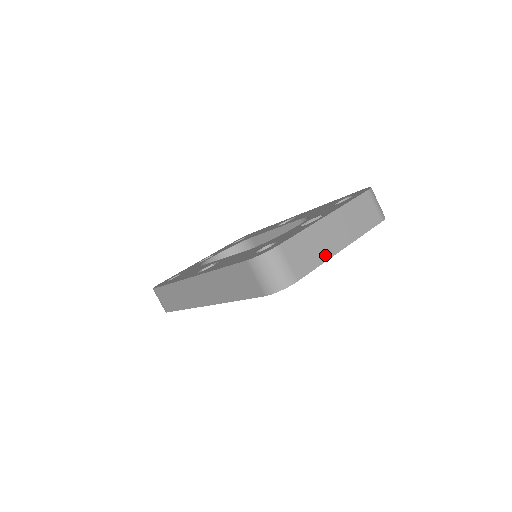
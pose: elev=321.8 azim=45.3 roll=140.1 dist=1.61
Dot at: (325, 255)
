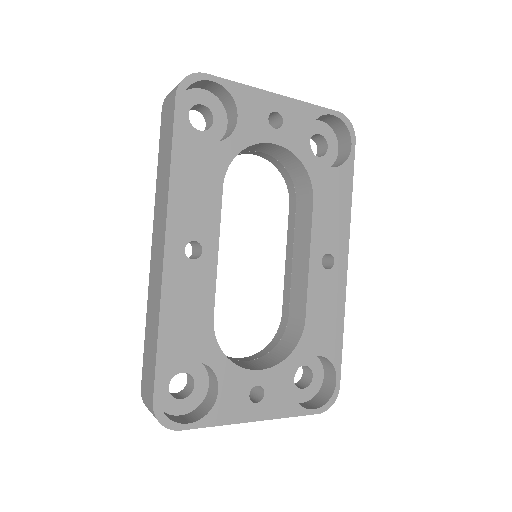
Dot at: (249, 89)
